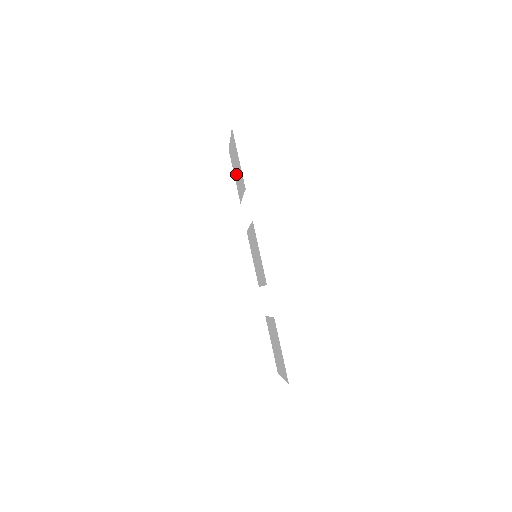
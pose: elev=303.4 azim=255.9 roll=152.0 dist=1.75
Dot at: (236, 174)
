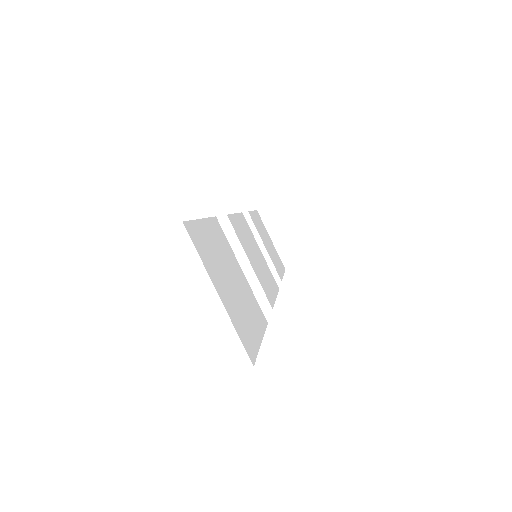
Dot at: (222, 258)
